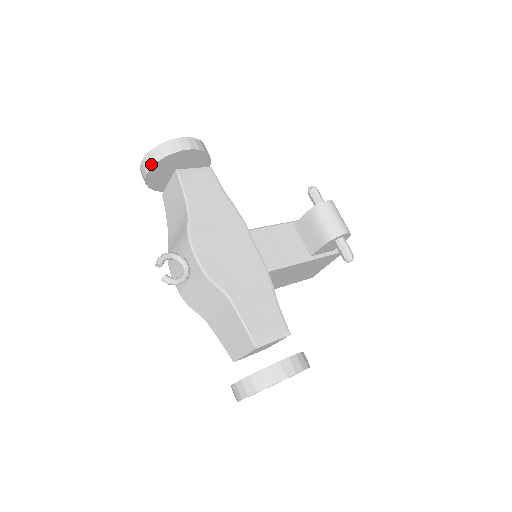
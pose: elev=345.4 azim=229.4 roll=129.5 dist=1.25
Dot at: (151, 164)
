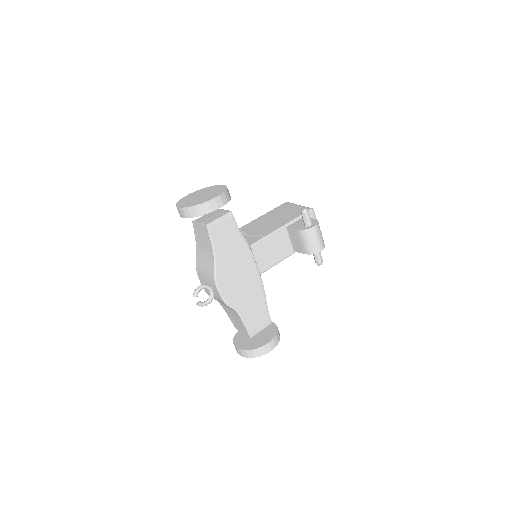
Dot at: (187, 216)
